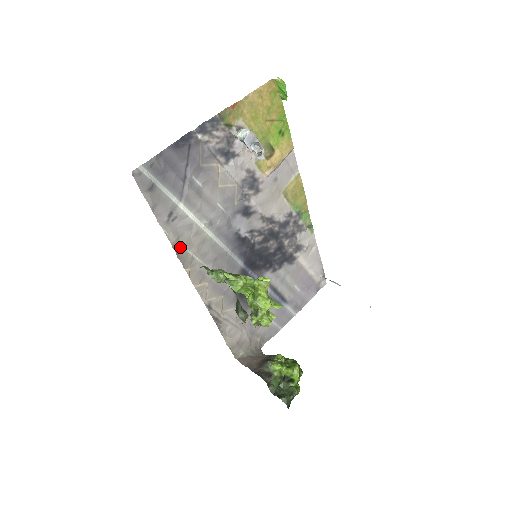
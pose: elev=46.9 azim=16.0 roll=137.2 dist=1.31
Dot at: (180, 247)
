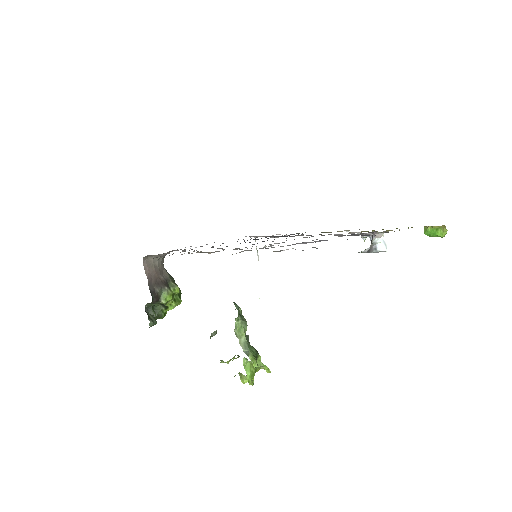
Dot at: occluded
